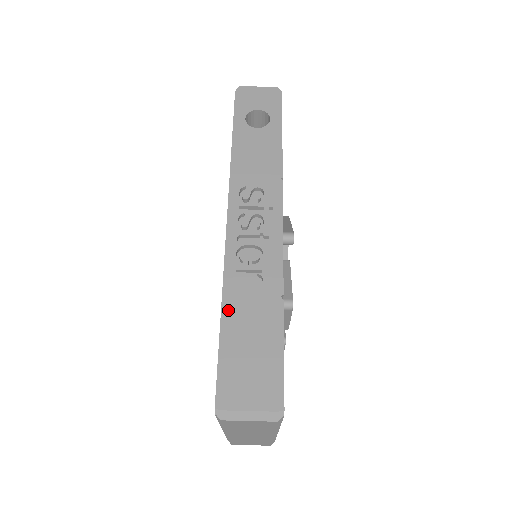
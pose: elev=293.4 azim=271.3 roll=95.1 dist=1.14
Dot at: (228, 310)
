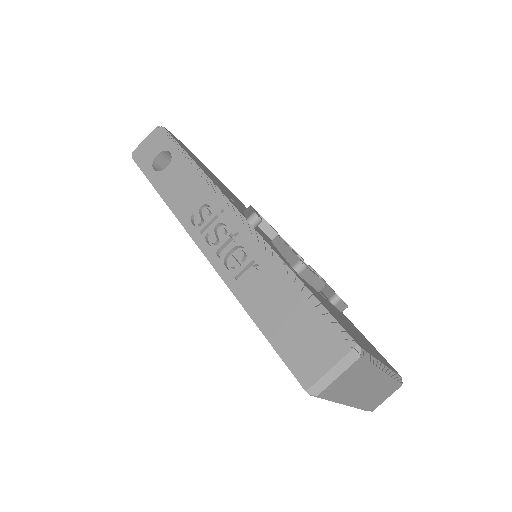
Dot at: (253, 311)
